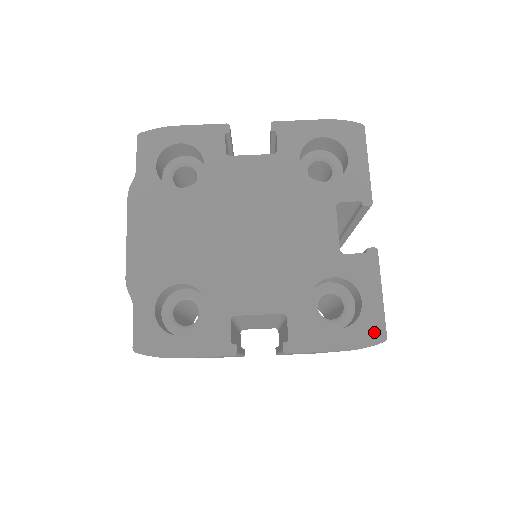
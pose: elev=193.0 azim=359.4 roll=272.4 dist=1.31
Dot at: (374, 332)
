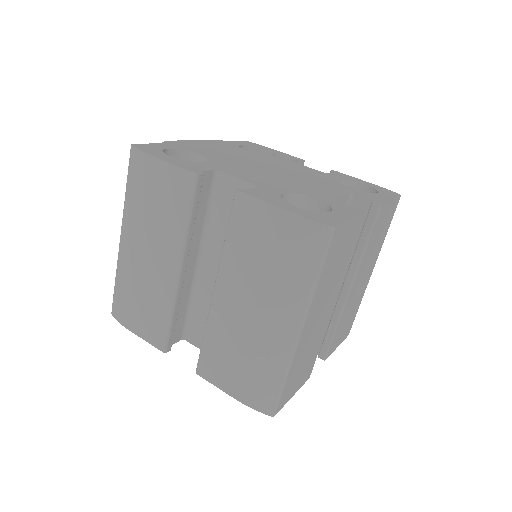
Dot at: (326, 220)
